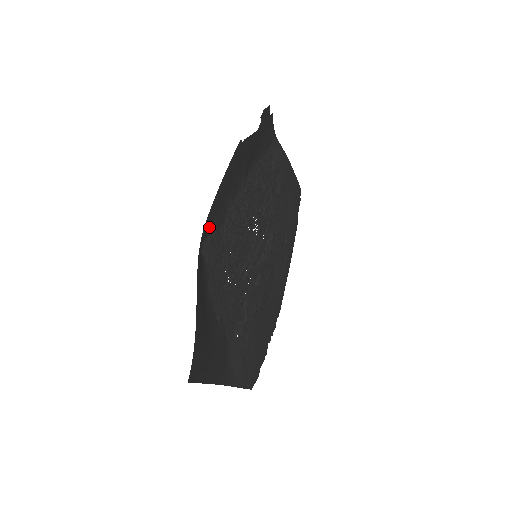
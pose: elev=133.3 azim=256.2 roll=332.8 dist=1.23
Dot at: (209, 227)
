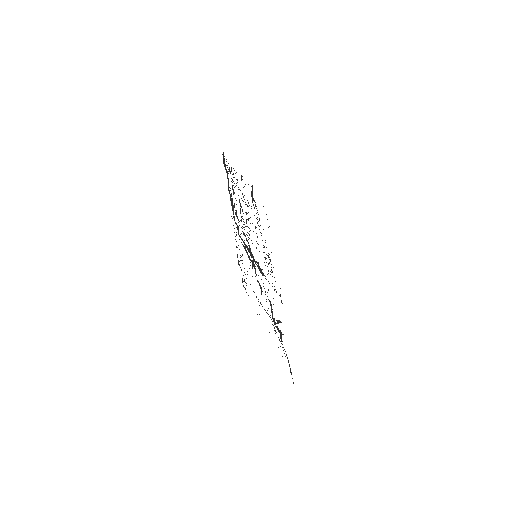
Dot at: occluded
